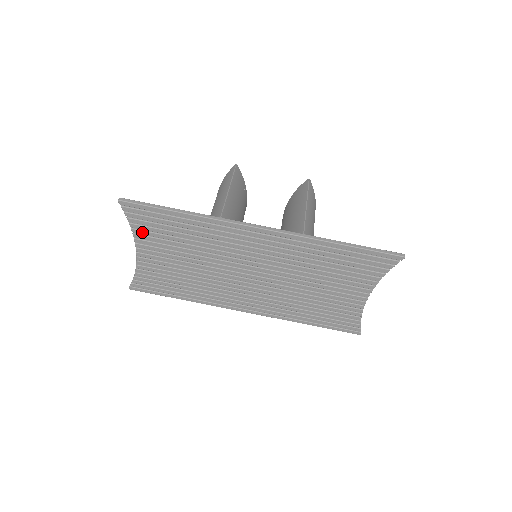
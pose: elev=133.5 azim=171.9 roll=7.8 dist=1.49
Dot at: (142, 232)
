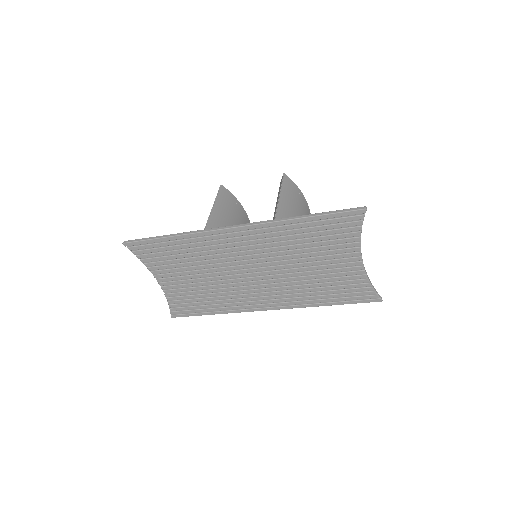
Dot at: (152, 264)
